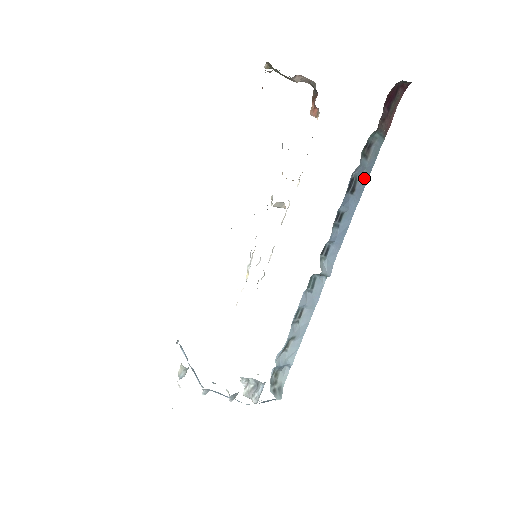
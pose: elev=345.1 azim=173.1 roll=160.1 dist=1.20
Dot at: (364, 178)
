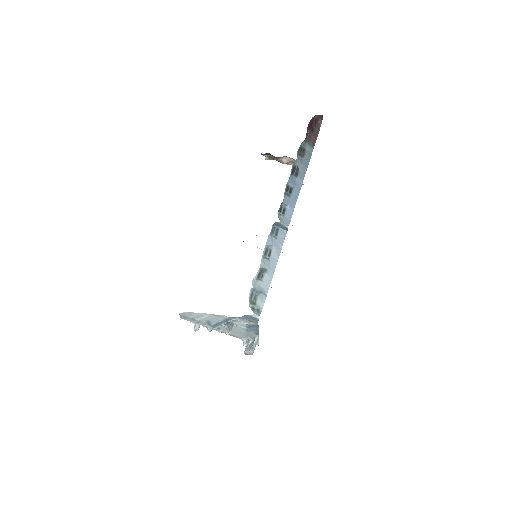
Dot at: (304, 169)
